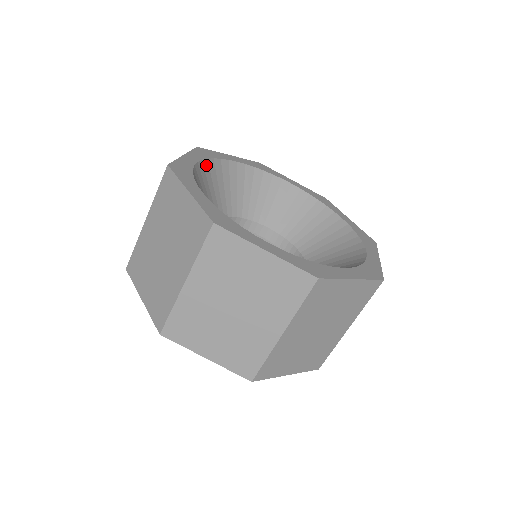
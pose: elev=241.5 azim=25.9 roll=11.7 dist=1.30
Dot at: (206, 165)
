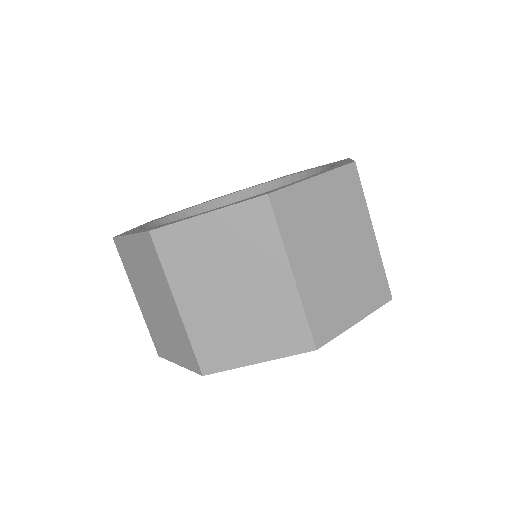
Dot at: occluded
